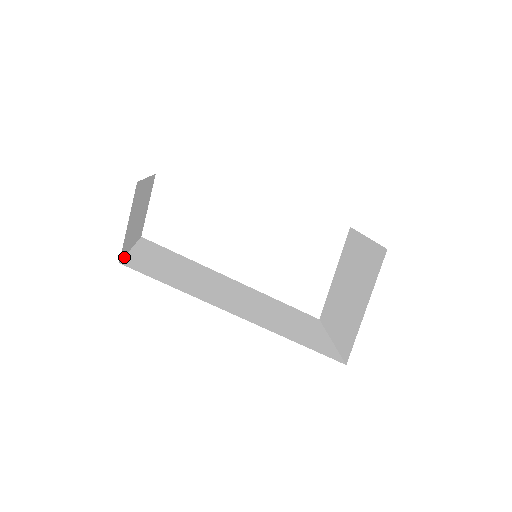
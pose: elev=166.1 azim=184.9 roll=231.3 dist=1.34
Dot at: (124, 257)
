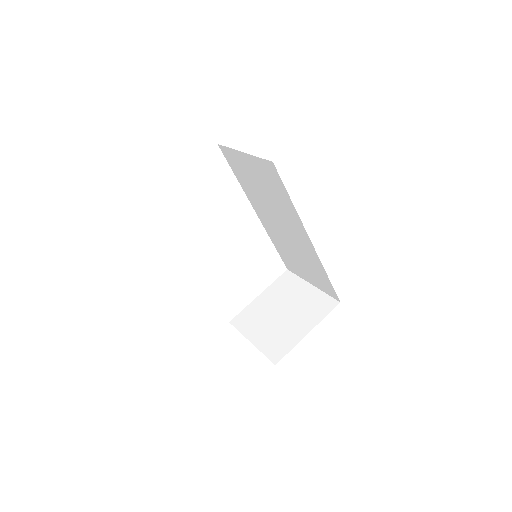
Dot at: occluded
